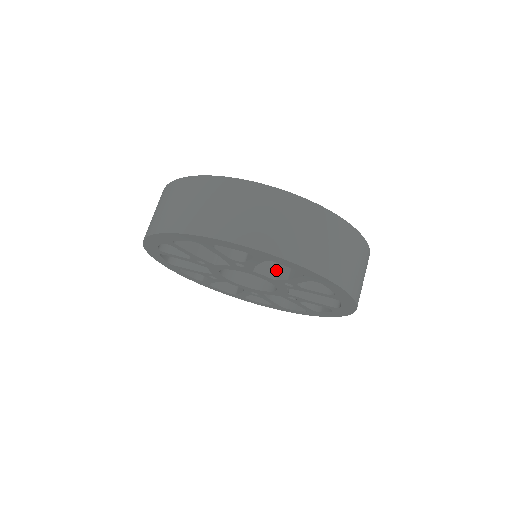
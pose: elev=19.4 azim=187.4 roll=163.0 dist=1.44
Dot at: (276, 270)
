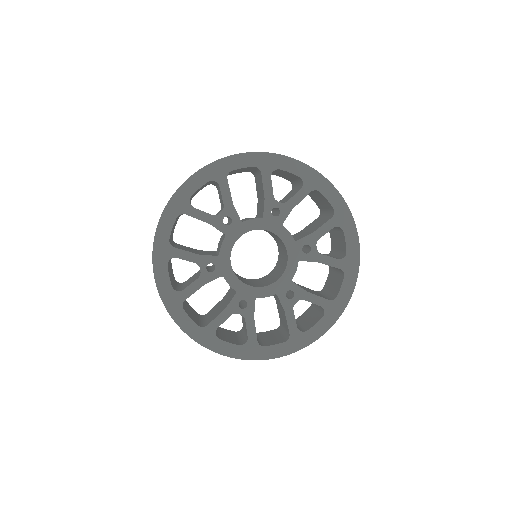
Dot at: occluded
